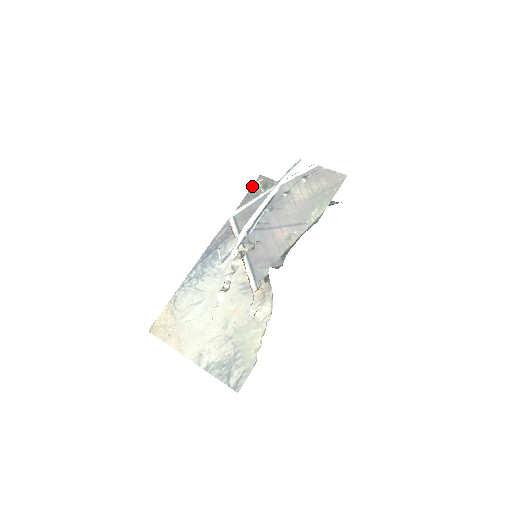
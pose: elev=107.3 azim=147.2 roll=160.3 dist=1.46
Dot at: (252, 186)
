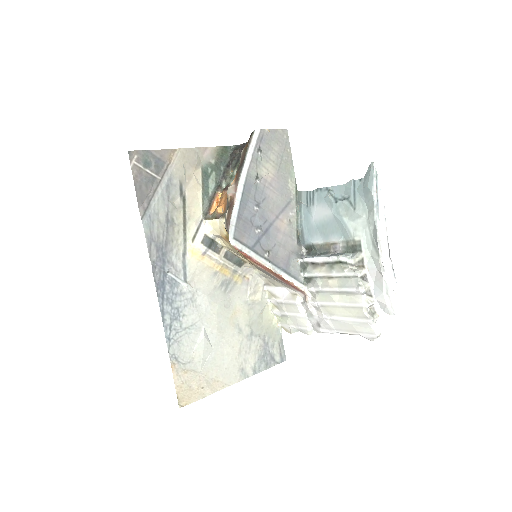
Dot at: (132, 172)
